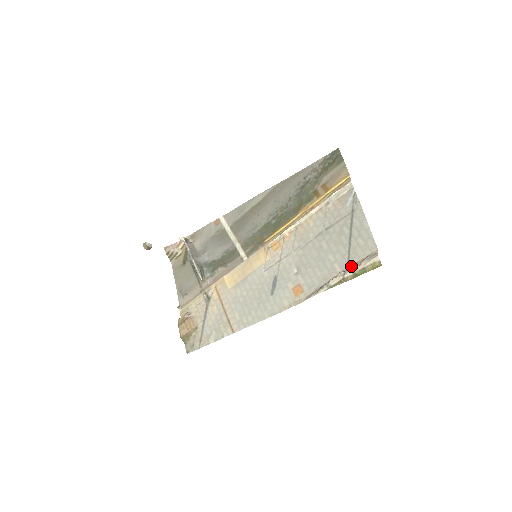
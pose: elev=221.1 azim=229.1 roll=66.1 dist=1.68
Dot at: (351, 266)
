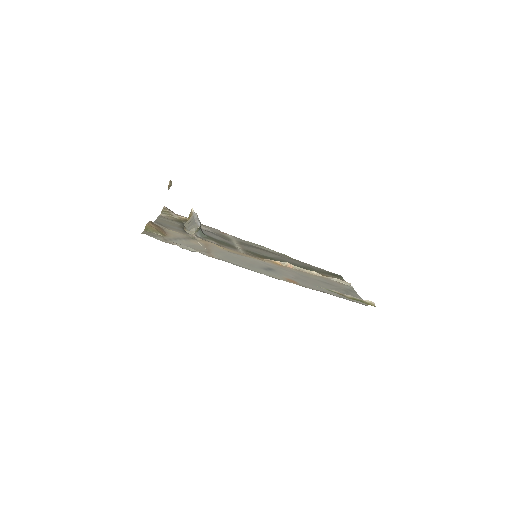
Dot at: (346, 299)
